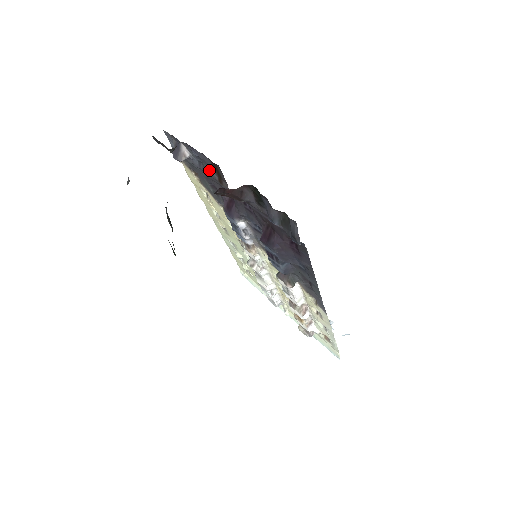
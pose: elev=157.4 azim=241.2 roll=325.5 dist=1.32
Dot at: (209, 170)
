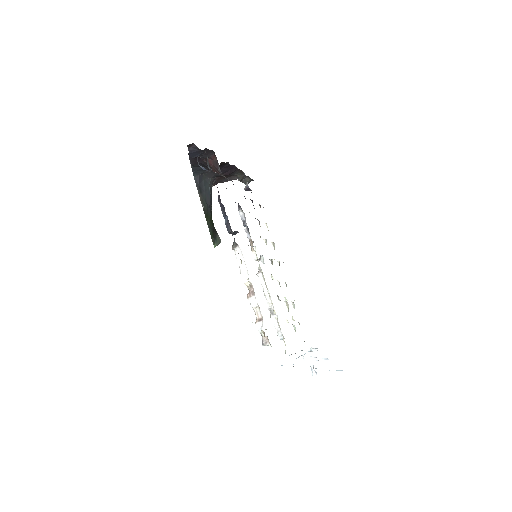
Dot at: occluded
